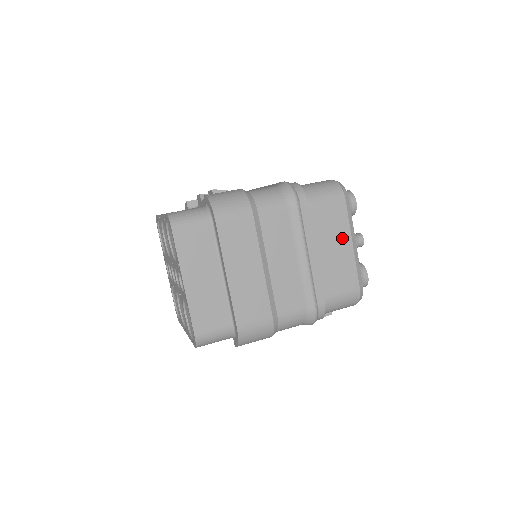
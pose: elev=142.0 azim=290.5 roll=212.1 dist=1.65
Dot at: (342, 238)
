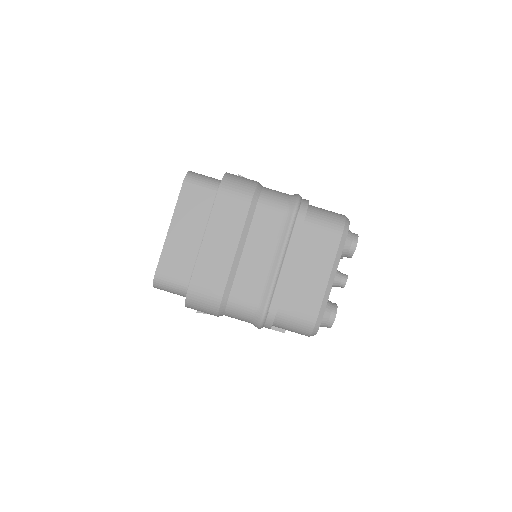
Dot at: (322, 265)
